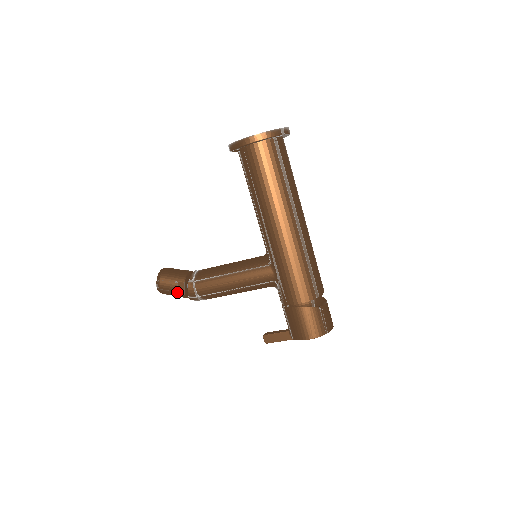
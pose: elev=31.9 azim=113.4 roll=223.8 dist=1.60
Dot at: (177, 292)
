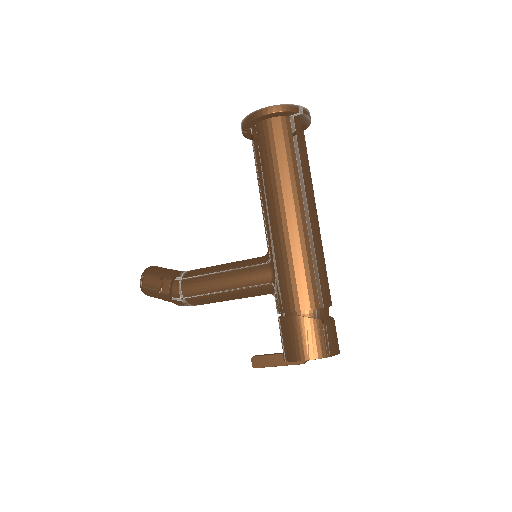
Dot at: (160, 291)
